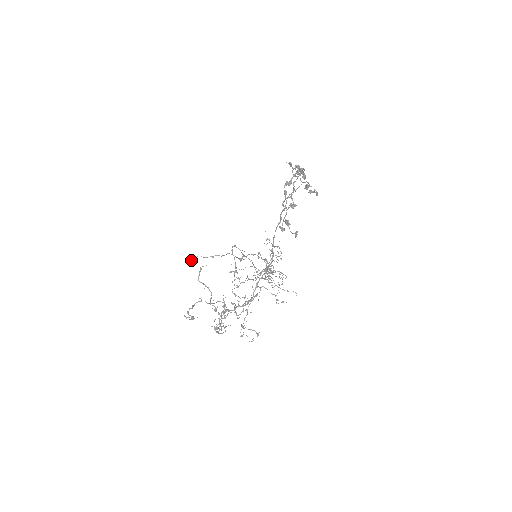
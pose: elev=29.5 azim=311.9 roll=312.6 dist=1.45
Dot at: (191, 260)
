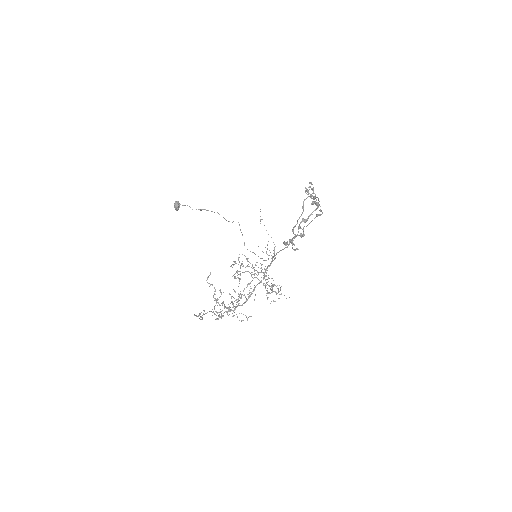
Dot at: (177, 205)
